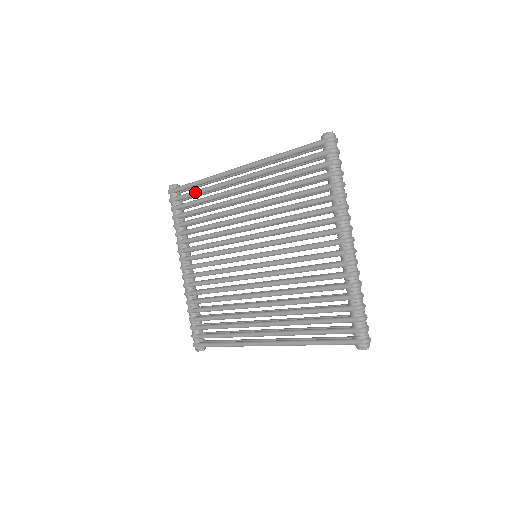
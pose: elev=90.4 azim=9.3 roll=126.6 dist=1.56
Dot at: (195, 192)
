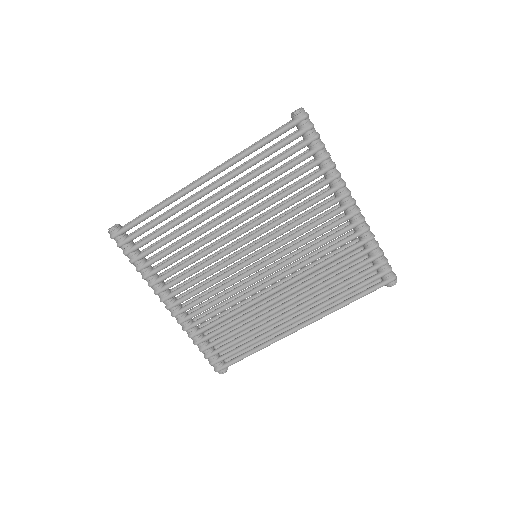
Dot at: (154, 224)
